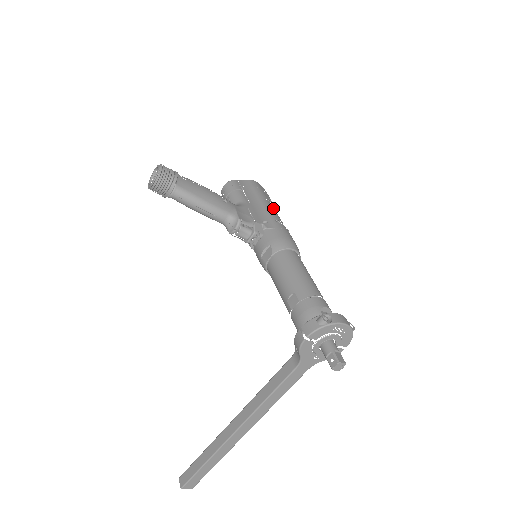
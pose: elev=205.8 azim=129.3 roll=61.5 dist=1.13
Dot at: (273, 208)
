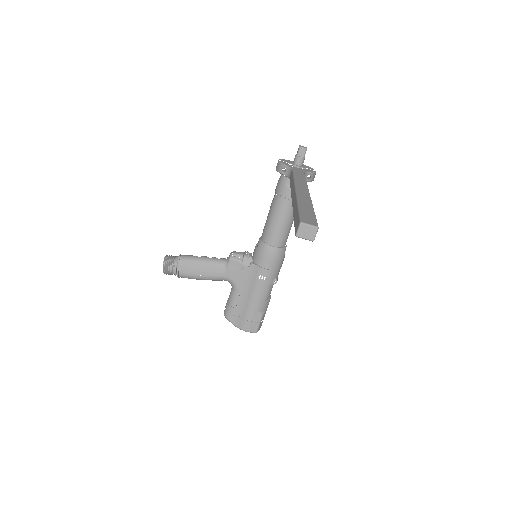
Dot at: occluded
